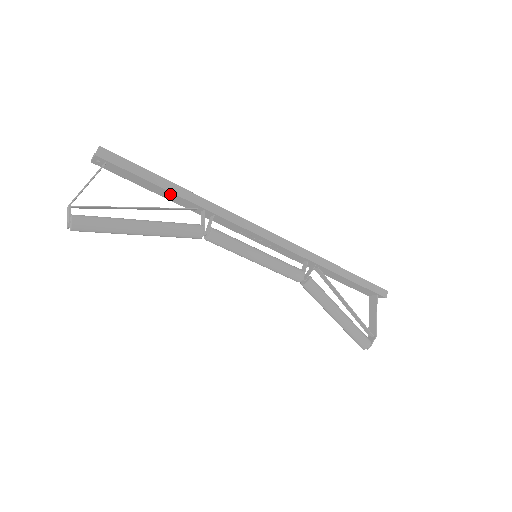
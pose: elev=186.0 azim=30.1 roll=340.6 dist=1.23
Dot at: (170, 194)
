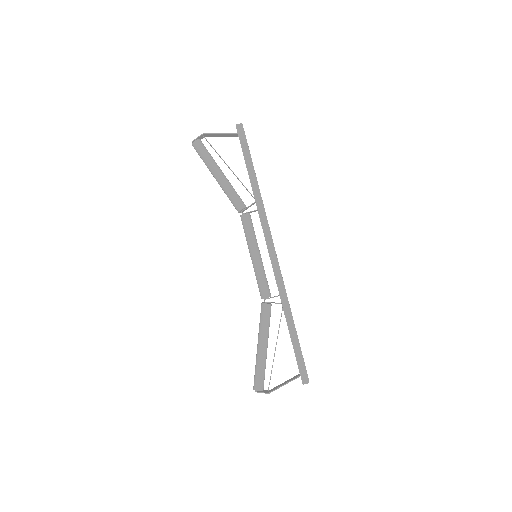
Dot at: (249, 177)
